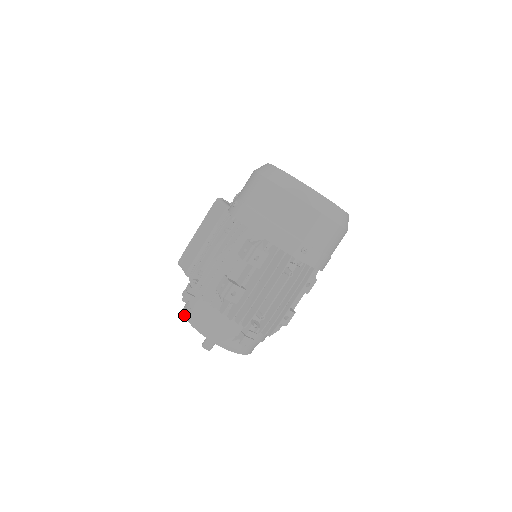
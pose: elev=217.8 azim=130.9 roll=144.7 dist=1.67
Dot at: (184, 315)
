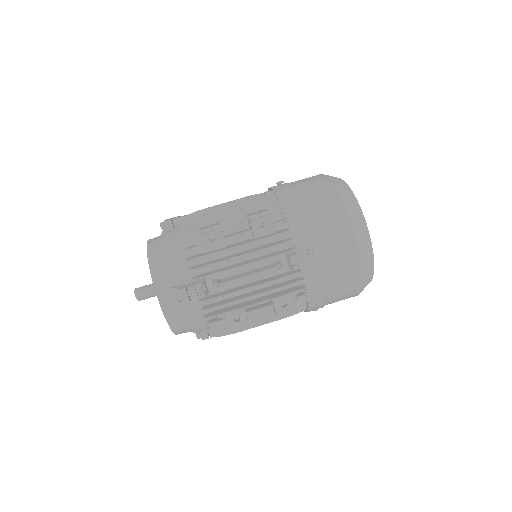
Dot at: (149, 239)
